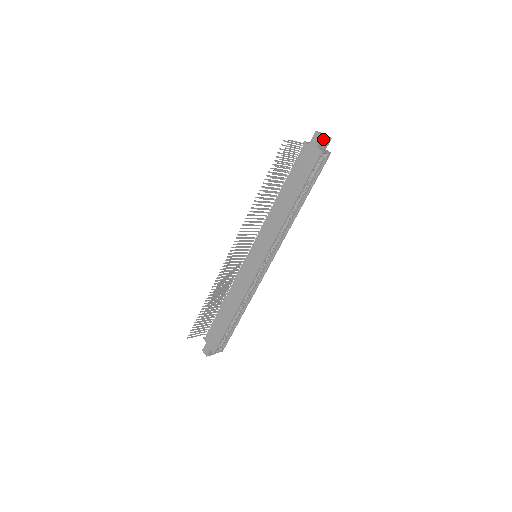
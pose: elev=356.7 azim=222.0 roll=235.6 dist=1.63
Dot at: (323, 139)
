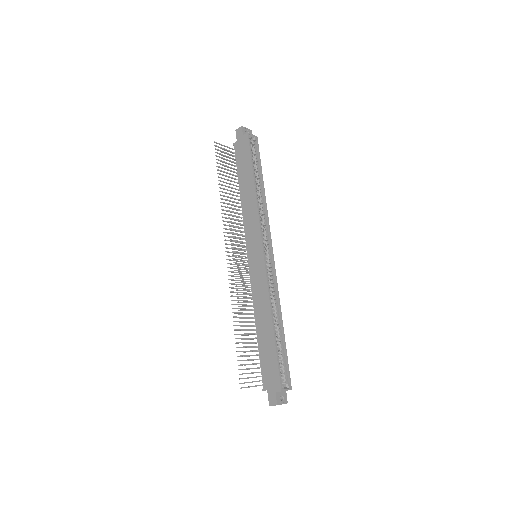
Dot at: (244, 129)
